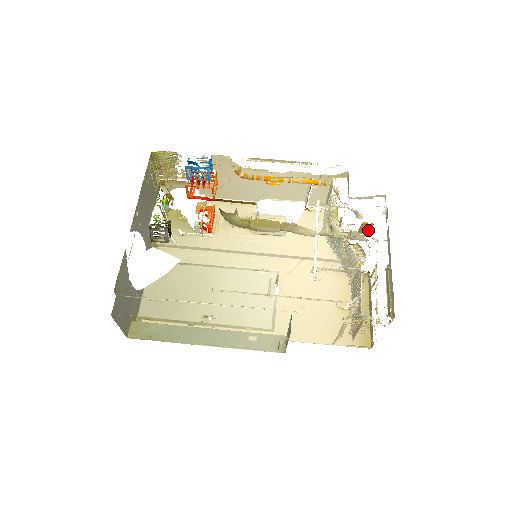
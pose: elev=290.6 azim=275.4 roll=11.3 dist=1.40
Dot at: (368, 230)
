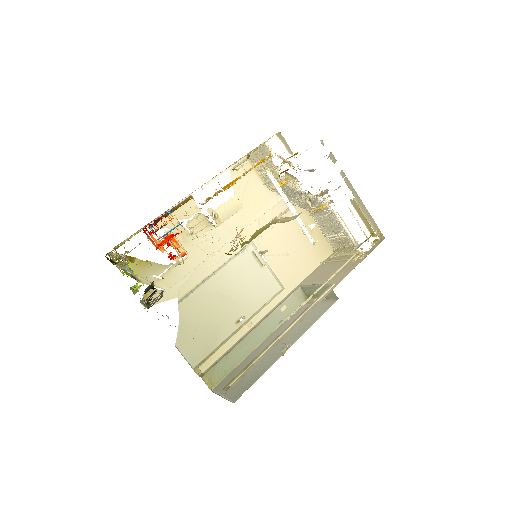
Dot at: (289, 157)
